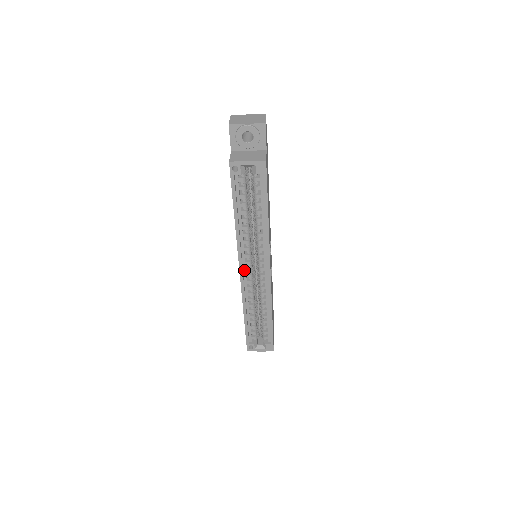
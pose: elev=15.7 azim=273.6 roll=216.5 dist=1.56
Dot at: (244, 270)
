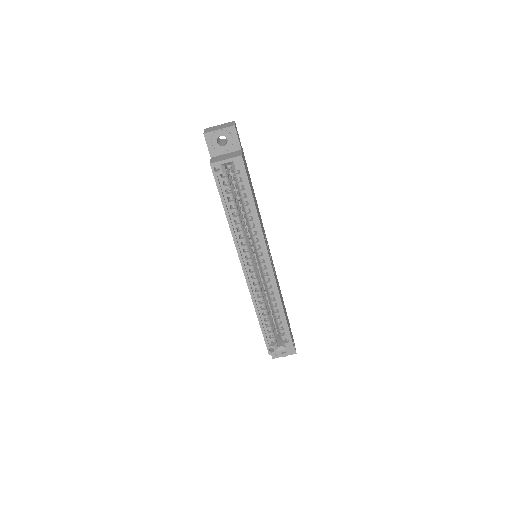
Dot at: (247, 269)
